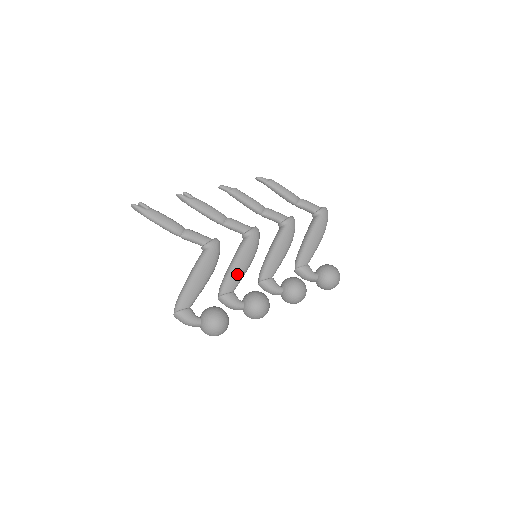
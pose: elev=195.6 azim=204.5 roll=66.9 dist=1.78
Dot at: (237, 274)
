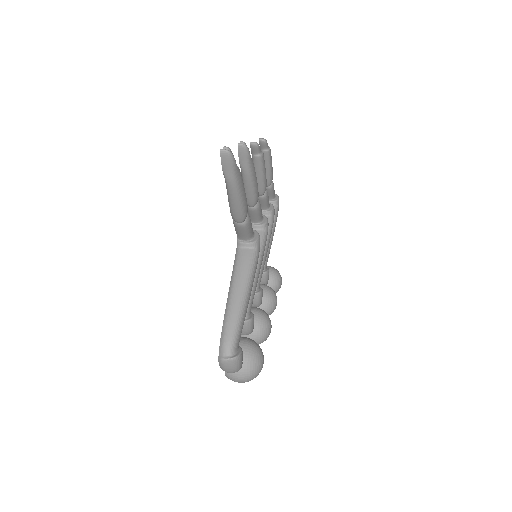
Dot at: (256, 286)
